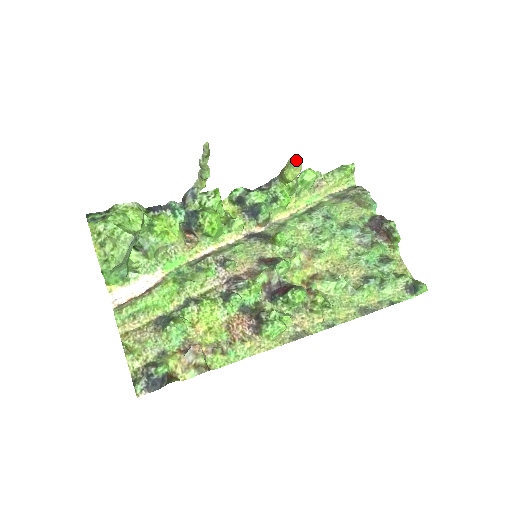
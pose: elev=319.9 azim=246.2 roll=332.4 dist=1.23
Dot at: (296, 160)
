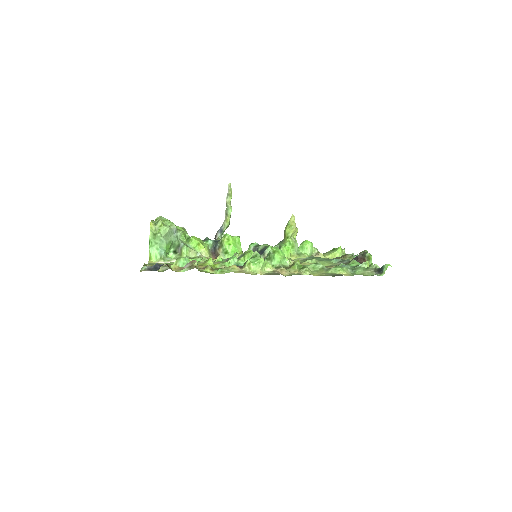
Dot at: (291, 217)
